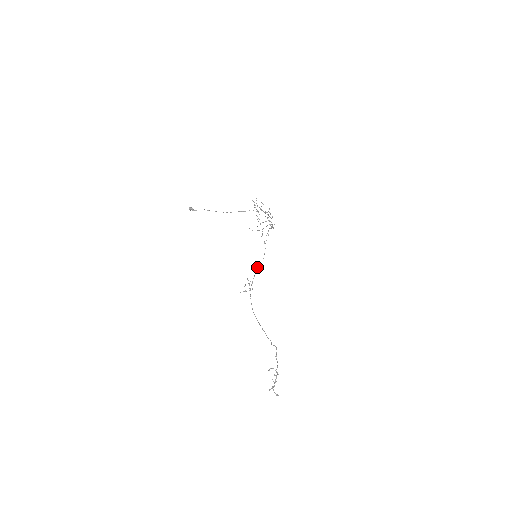
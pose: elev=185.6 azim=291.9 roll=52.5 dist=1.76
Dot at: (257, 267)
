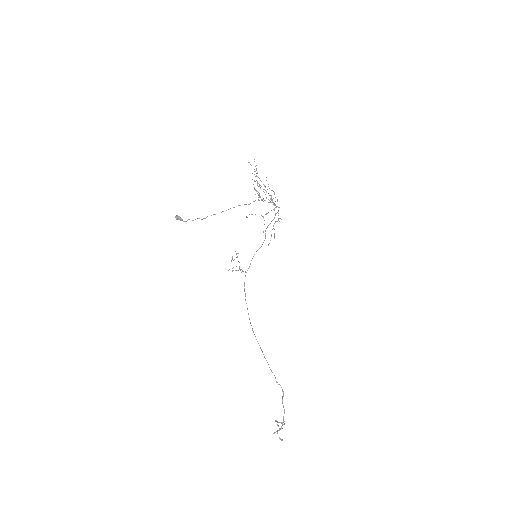
Dot at: (253, 256)
